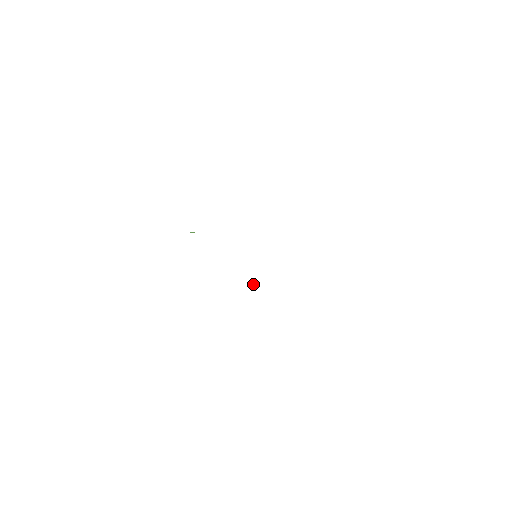
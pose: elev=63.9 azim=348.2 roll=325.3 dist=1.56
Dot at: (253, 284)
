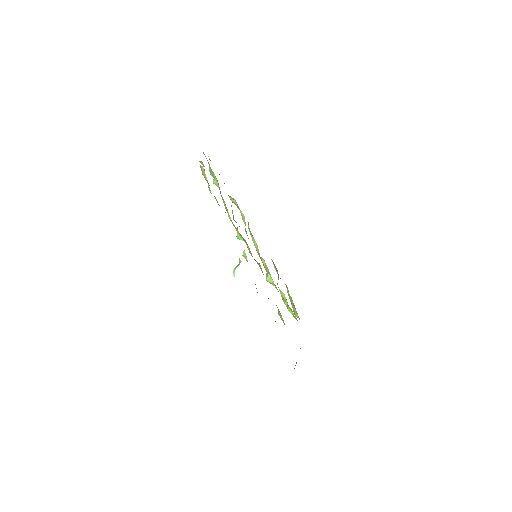
Dot at: (266, 280)
